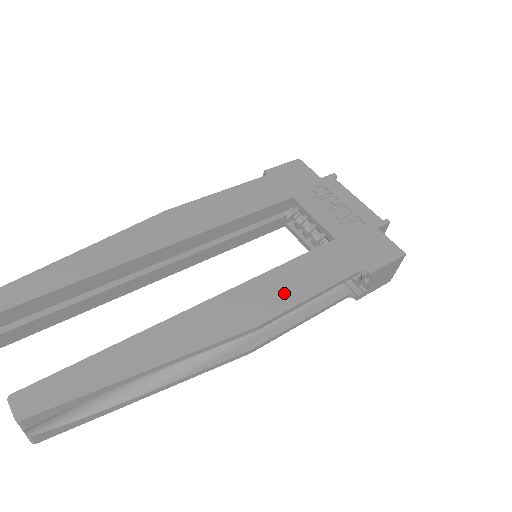
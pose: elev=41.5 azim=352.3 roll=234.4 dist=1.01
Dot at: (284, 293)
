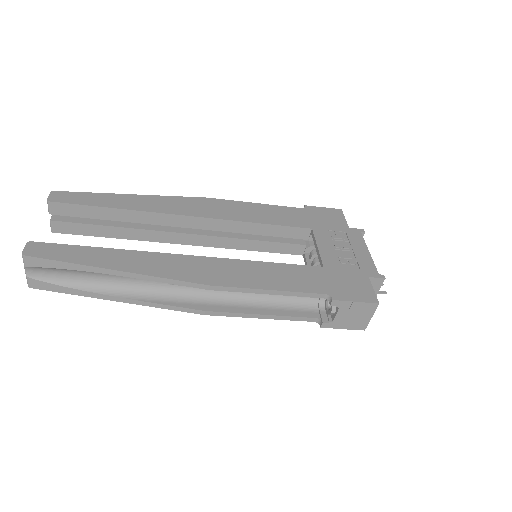
Dot at: (249, 277)
